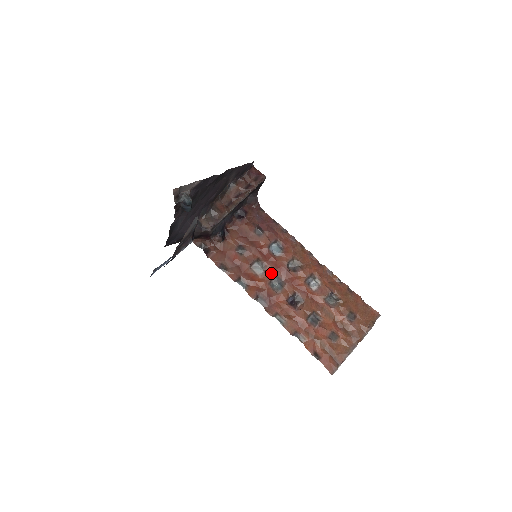
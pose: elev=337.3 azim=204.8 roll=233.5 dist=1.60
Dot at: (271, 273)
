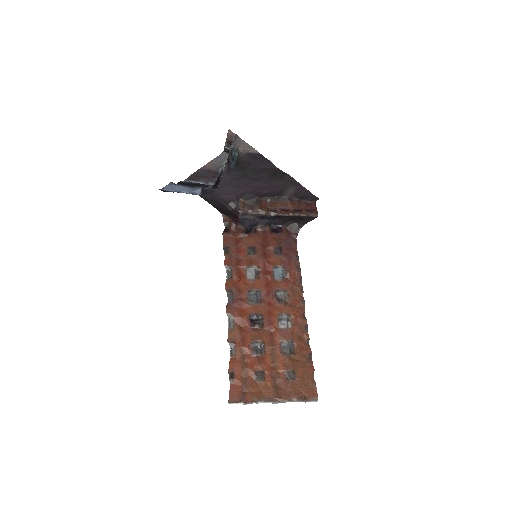
Dot at: (258, 285)
